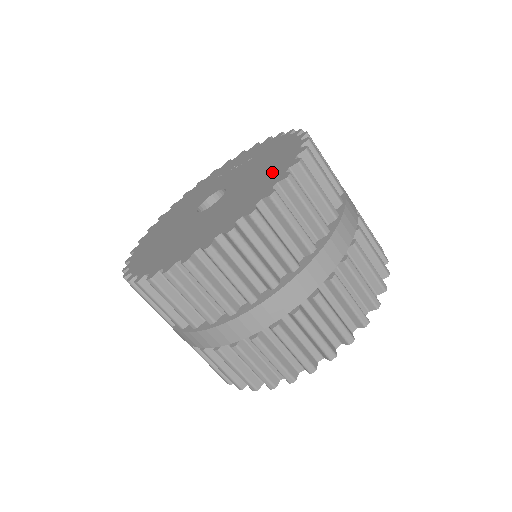
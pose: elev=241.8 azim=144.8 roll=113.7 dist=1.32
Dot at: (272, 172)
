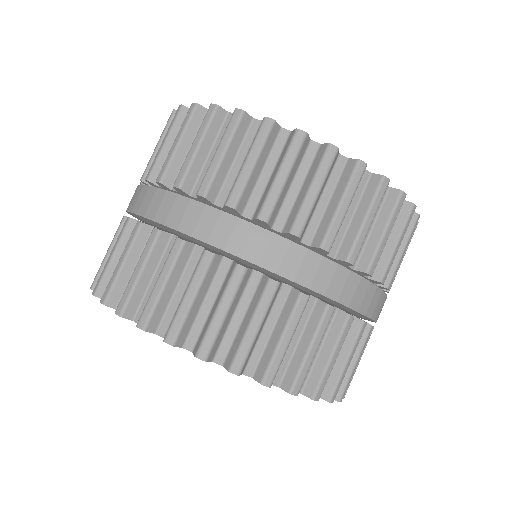
Dot at: occluded
